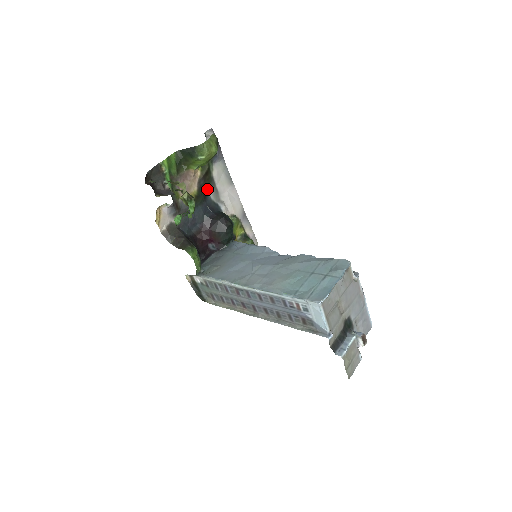
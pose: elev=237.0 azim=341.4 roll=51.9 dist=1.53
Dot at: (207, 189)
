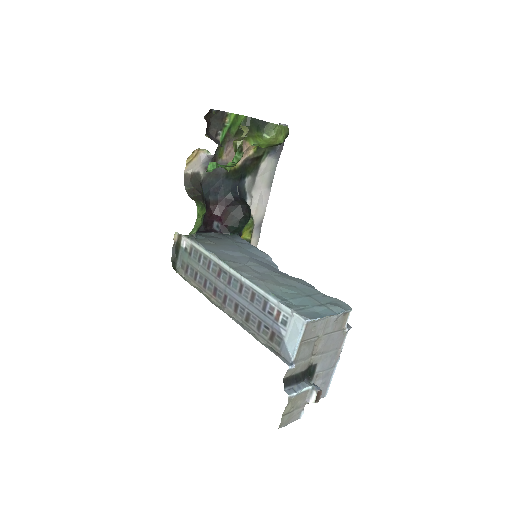
Dot at: (248, 172)
